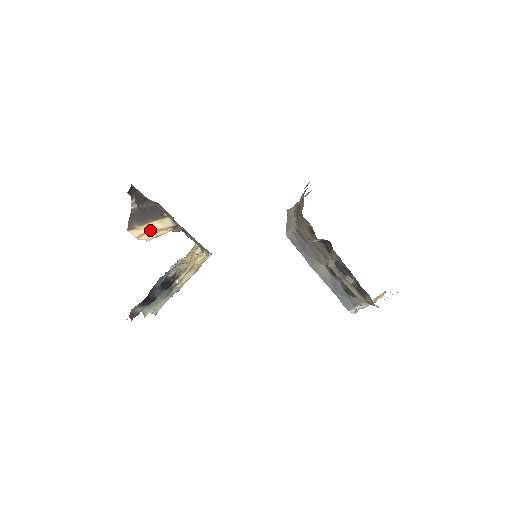
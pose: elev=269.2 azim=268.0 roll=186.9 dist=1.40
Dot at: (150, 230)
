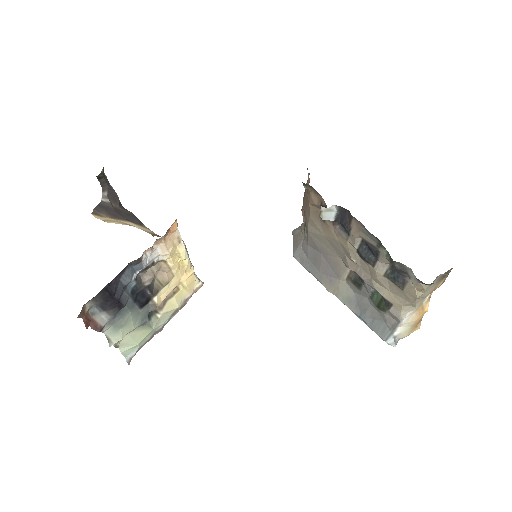
Dot at: (122, 222)
